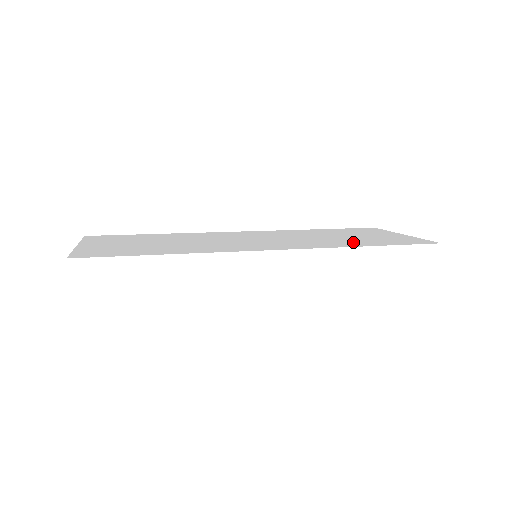
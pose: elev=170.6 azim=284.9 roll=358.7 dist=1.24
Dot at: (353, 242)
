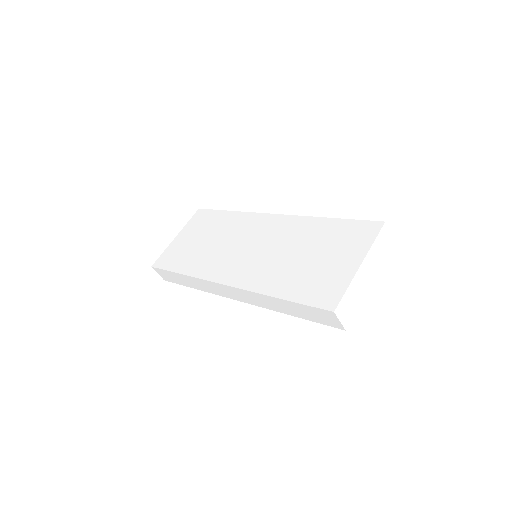
Dot at: (284, 281)
